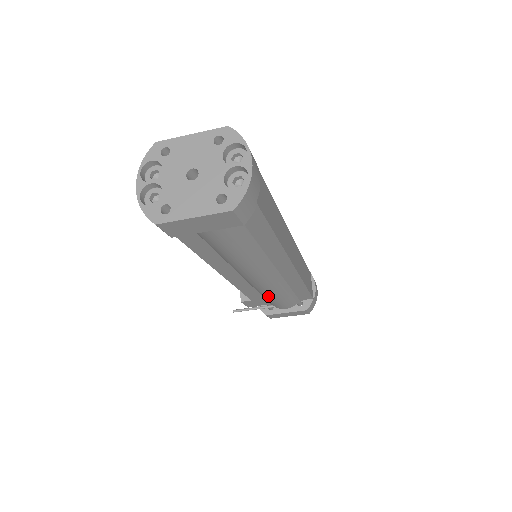
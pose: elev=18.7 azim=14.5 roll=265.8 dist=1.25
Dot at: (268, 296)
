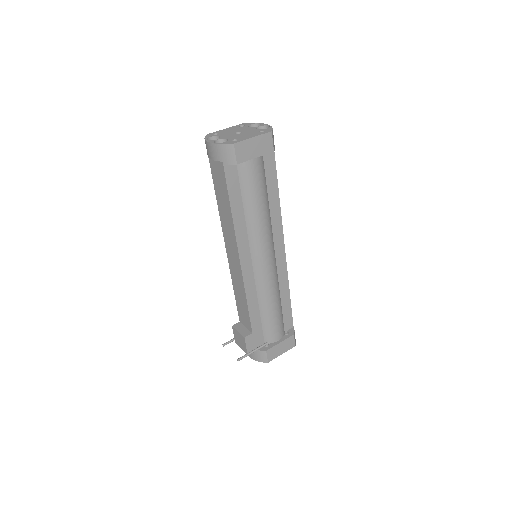
Dot at: (268, 306)
